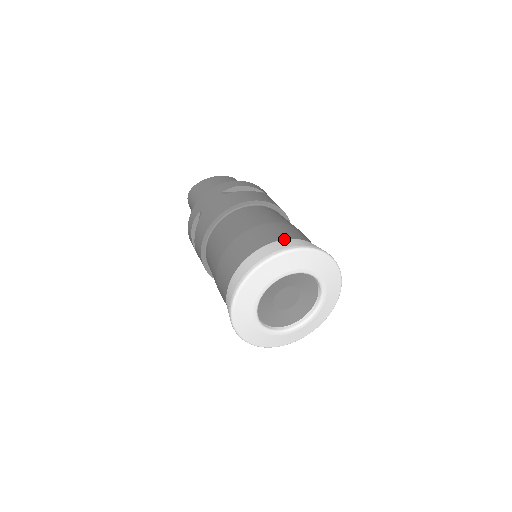
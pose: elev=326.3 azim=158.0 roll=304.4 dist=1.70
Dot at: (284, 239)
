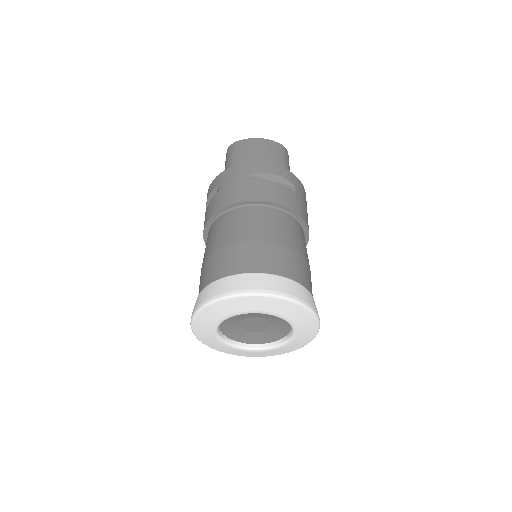
Dot at: (268, 273)
